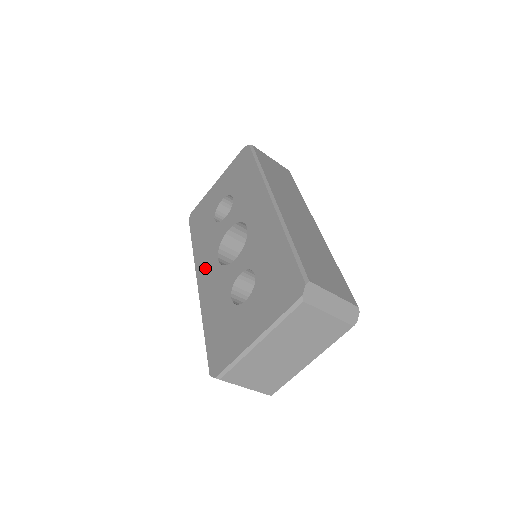
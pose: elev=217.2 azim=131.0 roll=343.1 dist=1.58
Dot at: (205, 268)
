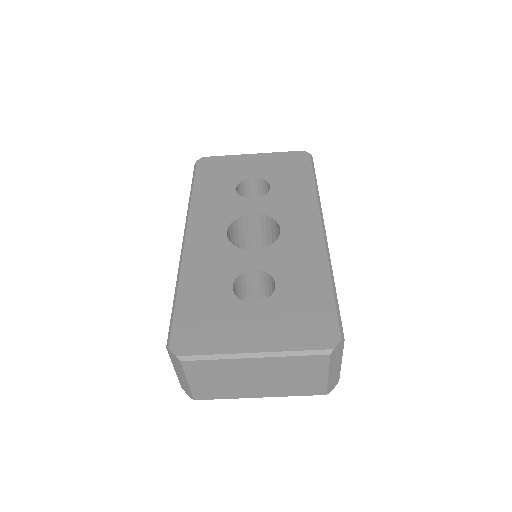
Dot at: (204, 228)
